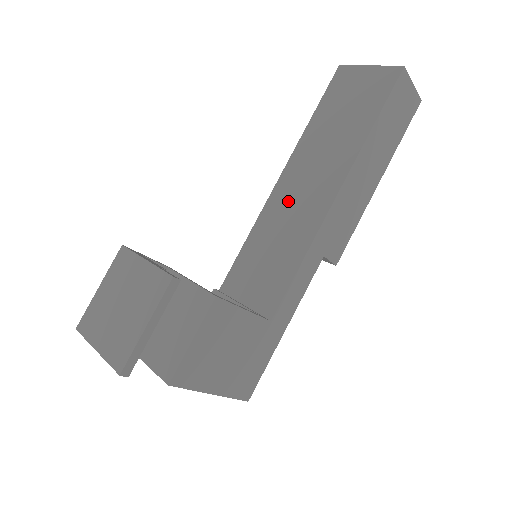
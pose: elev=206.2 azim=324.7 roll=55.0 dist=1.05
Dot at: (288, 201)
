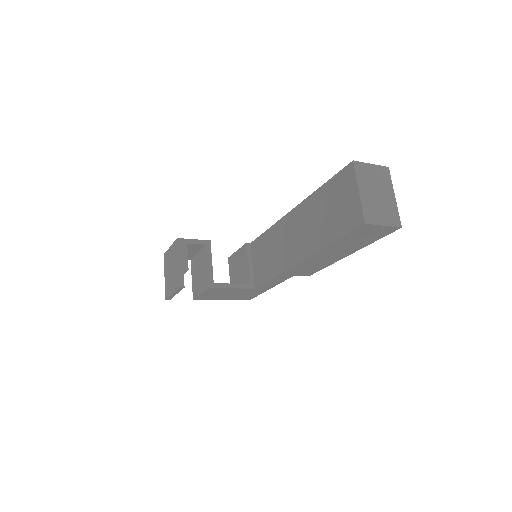
Dot at: (286, 234)
